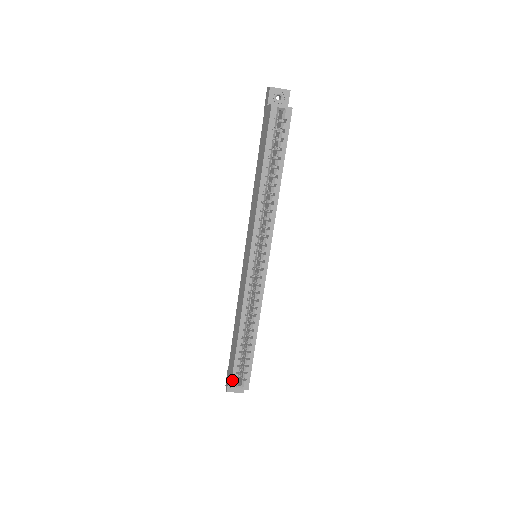
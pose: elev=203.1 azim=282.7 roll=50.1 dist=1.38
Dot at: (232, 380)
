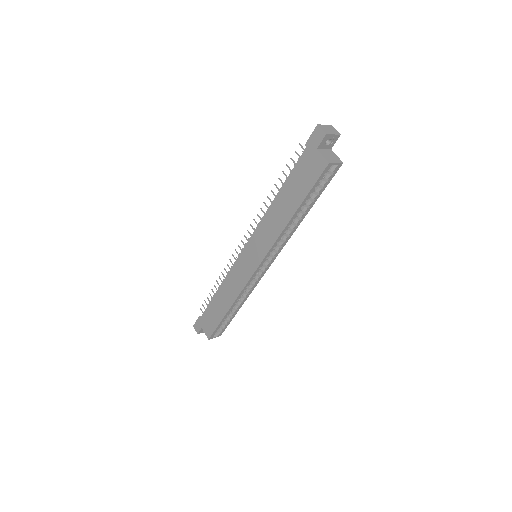
Dot at: (212, 335)
